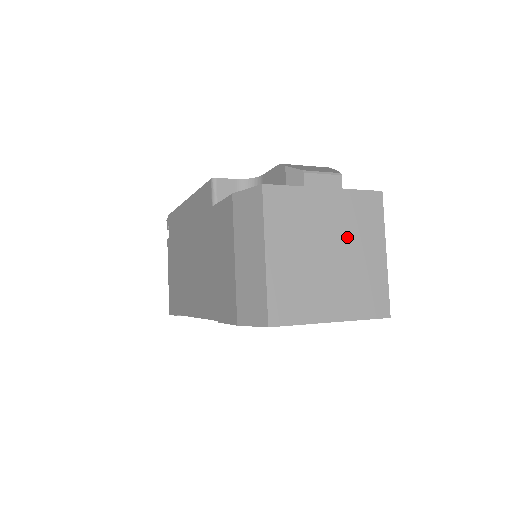
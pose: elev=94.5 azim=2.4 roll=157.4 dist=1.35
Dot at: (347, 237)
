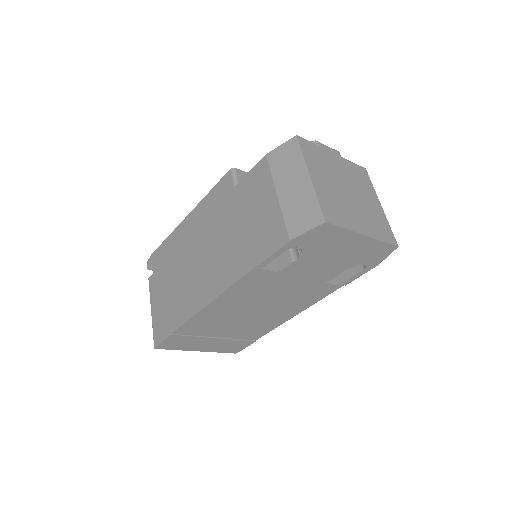
Dot at: (355, 186)
